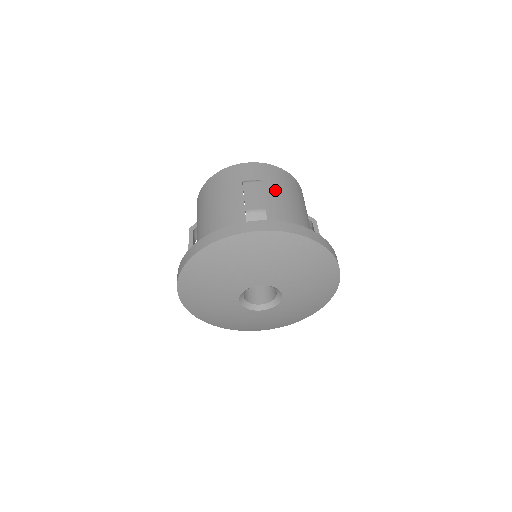
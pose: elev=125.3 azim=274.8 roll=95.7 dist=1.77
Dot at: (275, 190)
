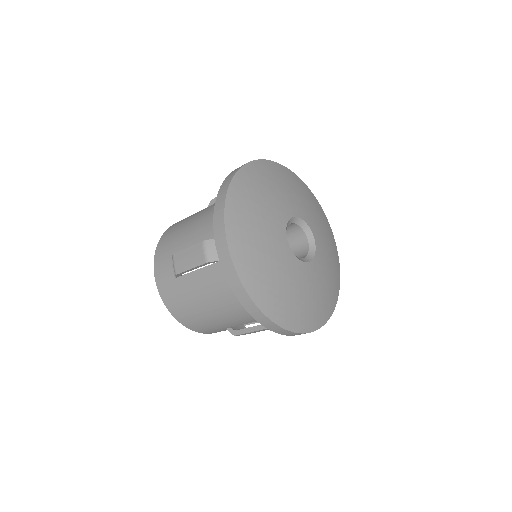
Dot at: occluded
